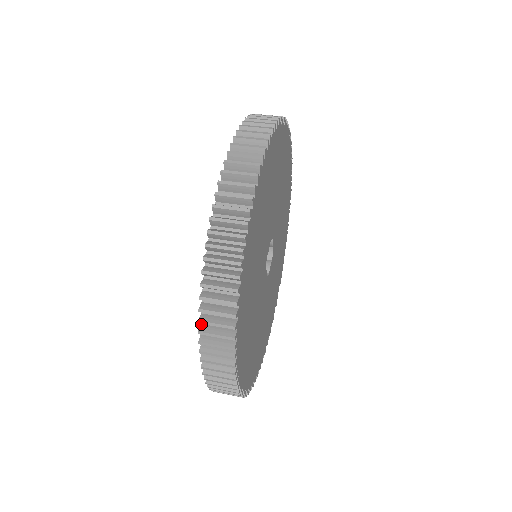
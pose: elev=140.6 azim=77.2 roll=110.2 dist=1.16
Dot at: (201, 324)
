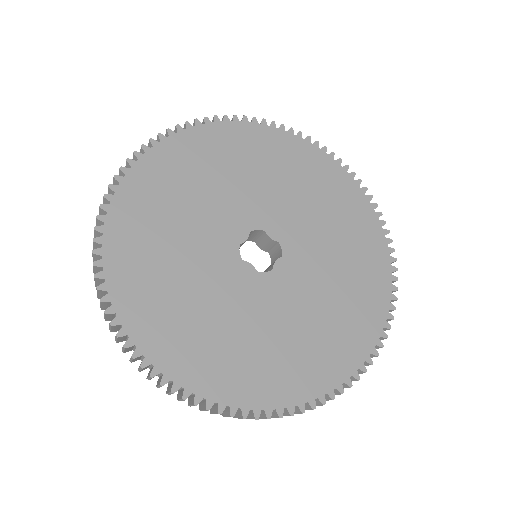
Dot at: occluded
